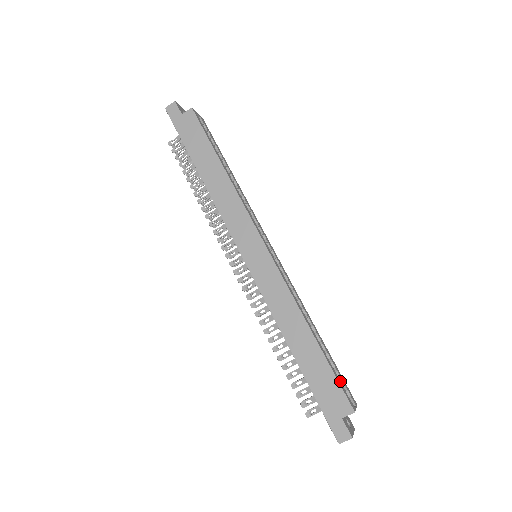
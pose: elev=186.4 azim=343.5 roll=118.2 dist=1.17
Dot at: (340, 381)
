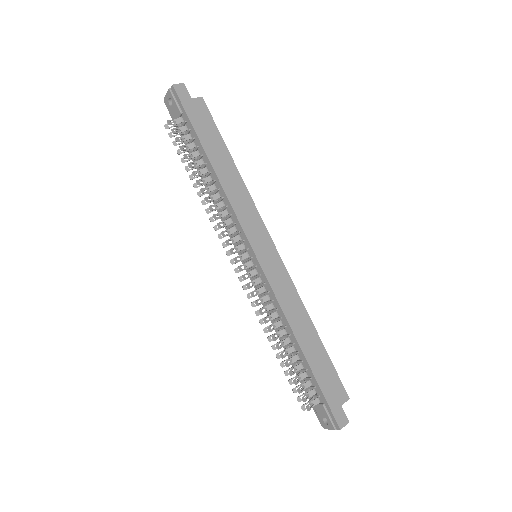
Dot at: occluded
